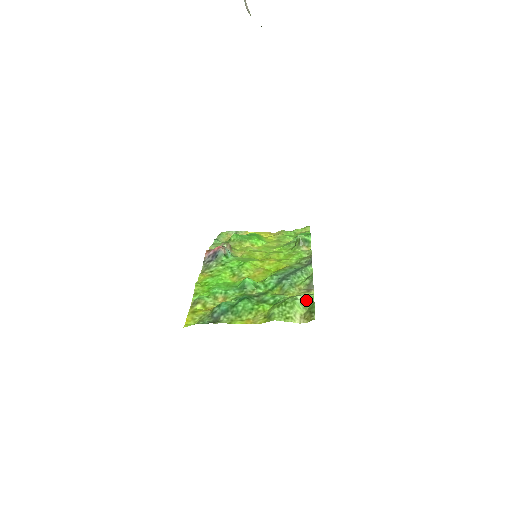
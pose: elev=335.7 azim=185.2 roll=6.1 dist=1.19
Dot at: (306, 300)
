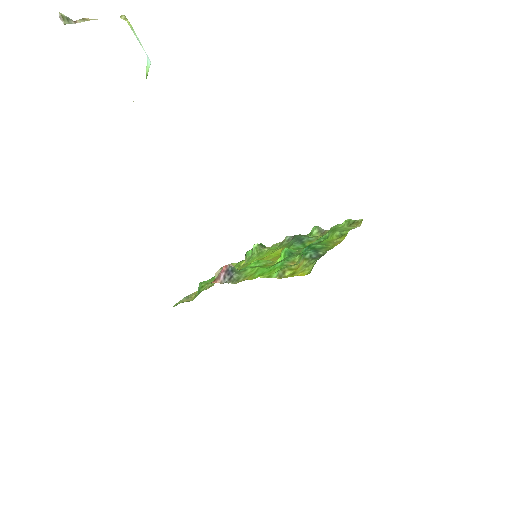
Dot at: (338, 226)
